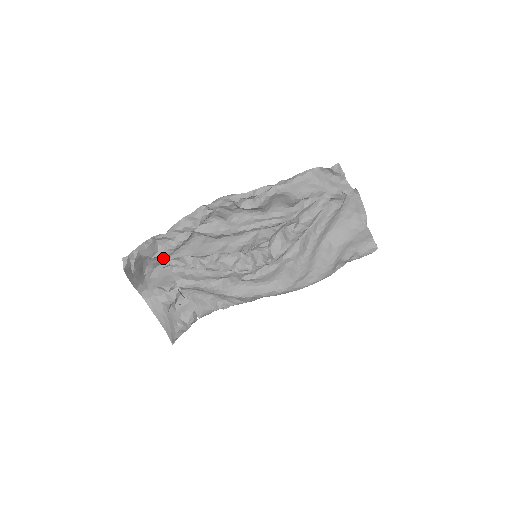
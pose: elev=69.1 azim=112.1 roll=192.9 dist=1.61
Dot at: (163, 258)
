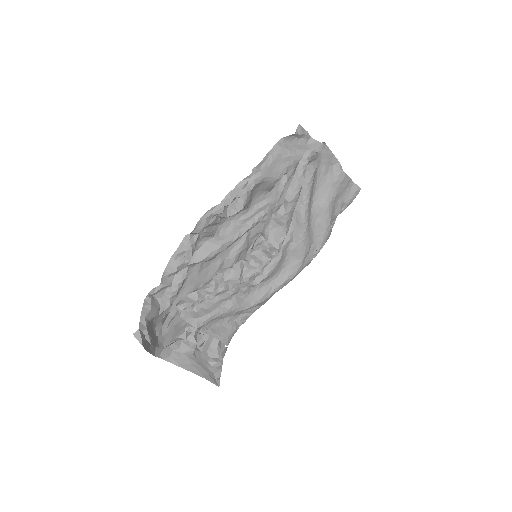
Dot at: (166, 309)
